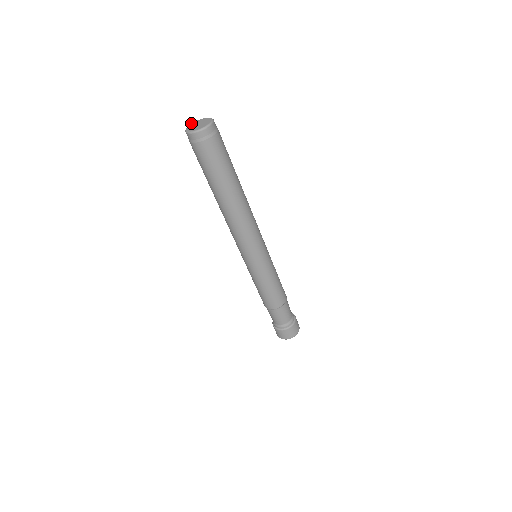
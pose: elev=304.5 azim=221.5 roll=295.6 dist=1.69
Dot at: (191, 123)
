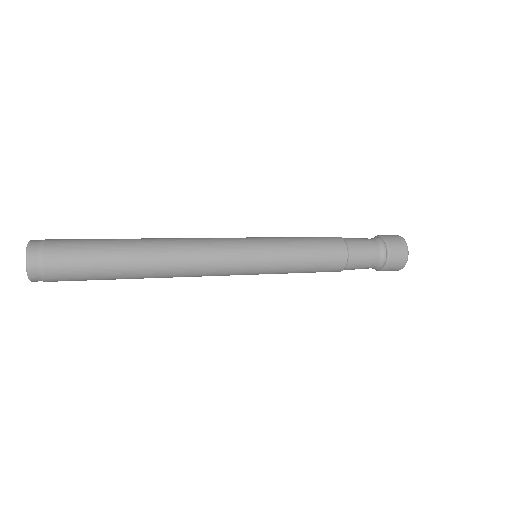
Dot at: occluded
